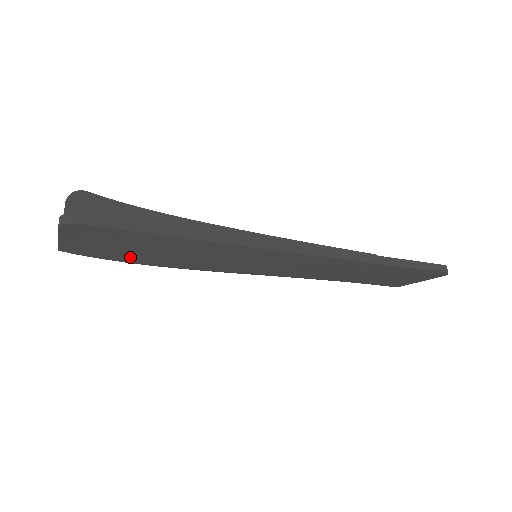
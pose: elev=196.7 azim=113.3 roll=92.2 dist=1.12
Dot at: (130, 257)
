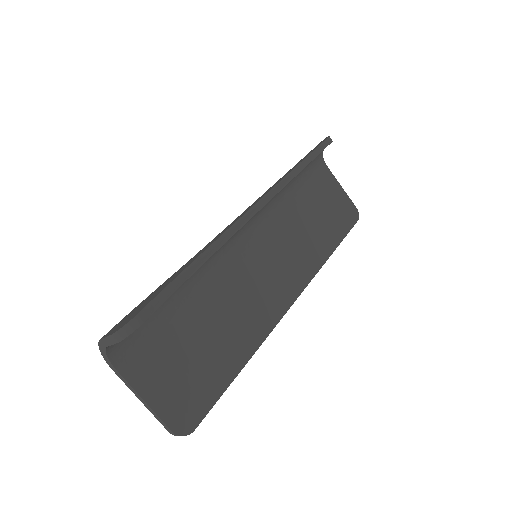
Dot at: occluded
